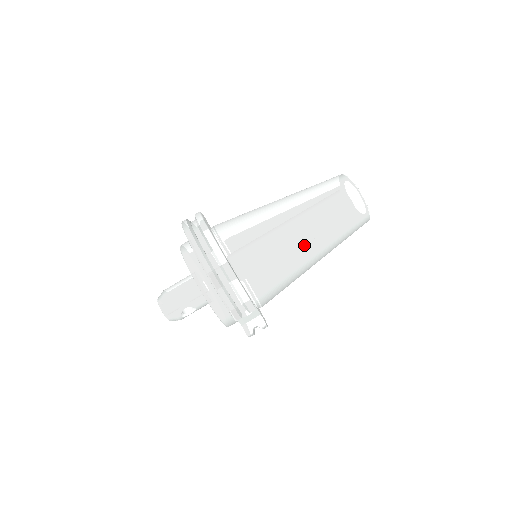
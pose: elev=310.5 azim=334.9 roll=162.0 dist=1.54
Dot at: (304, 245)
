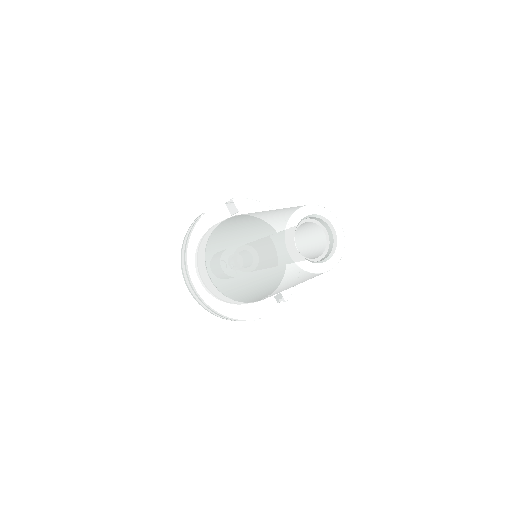
Dot at: (274, 291)
